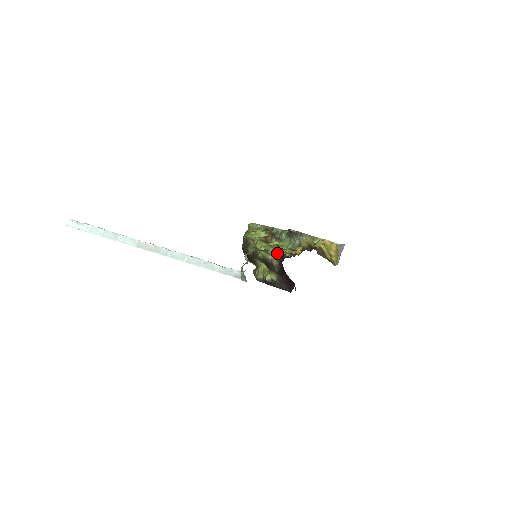
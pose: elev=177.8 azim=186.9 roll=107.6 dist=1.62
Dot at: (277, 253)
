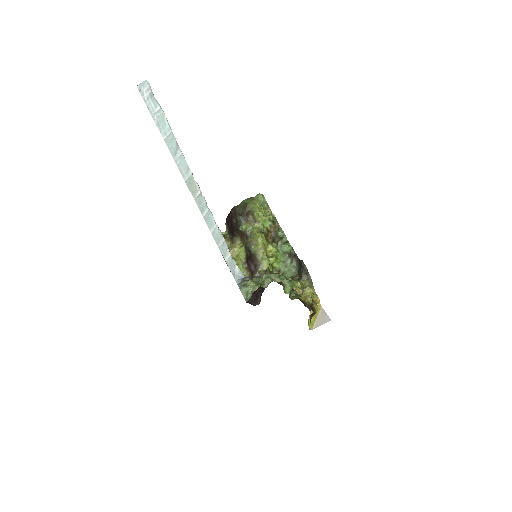
Dot at: (269, 262)
